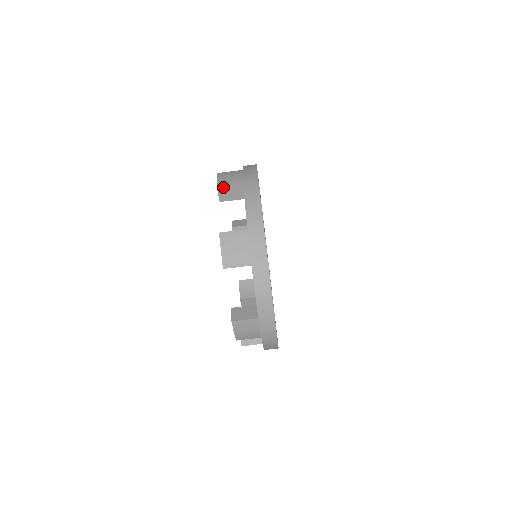
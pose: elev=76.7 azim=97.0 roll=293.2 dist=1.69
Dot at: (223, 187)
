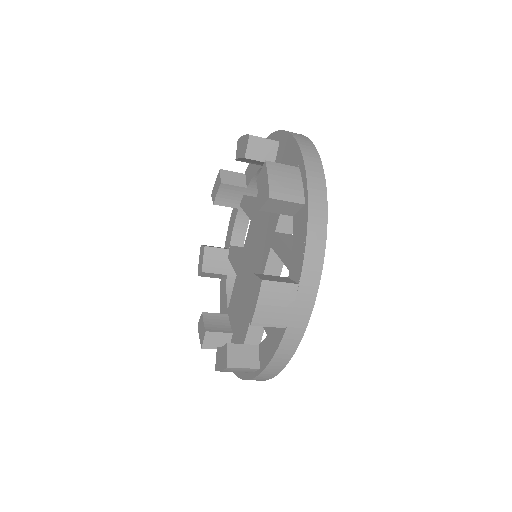
Dot at: (258, 324)
